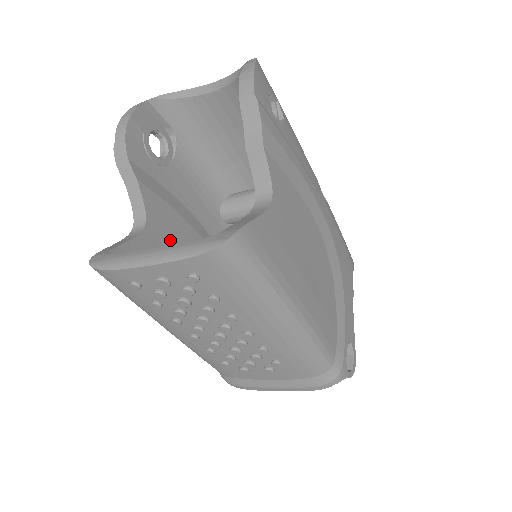
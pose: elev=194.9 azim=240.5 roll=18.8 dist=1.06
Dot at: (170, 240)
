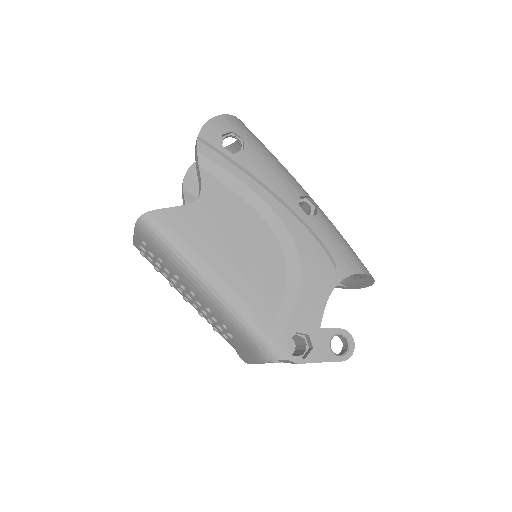
Dot at: occluded
